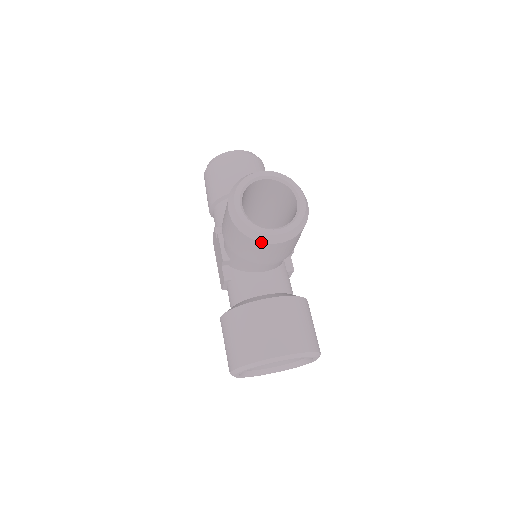
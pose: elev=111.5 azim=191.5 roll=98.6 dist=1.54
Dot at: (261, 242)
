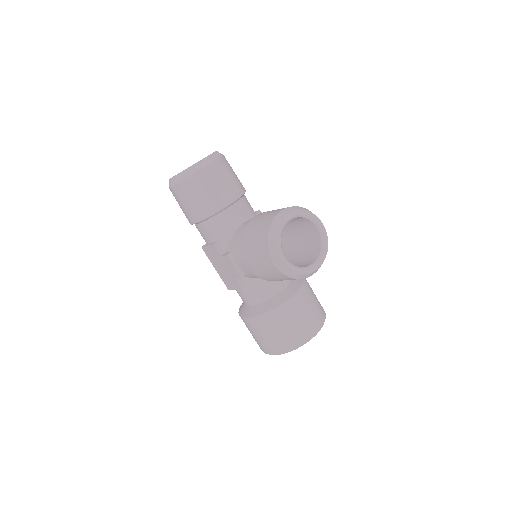
Dot at: occluded
